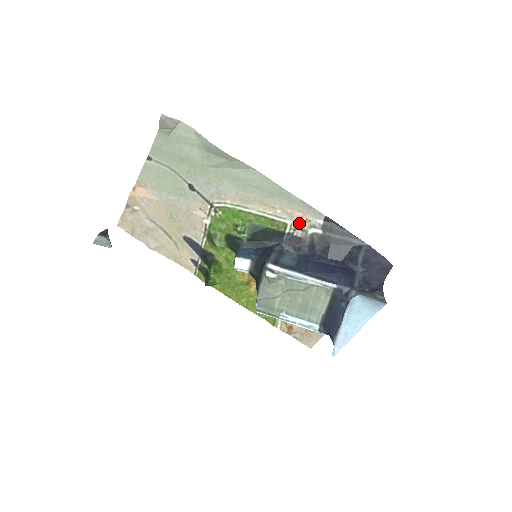
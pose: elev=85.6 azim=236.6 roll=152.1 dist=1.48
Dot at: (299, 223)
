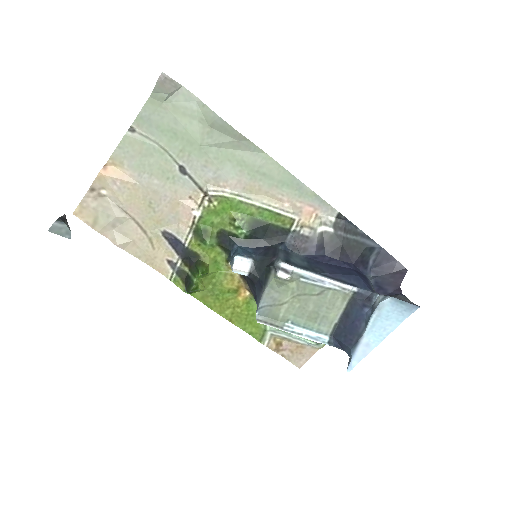
Dot at: (308, 219)
